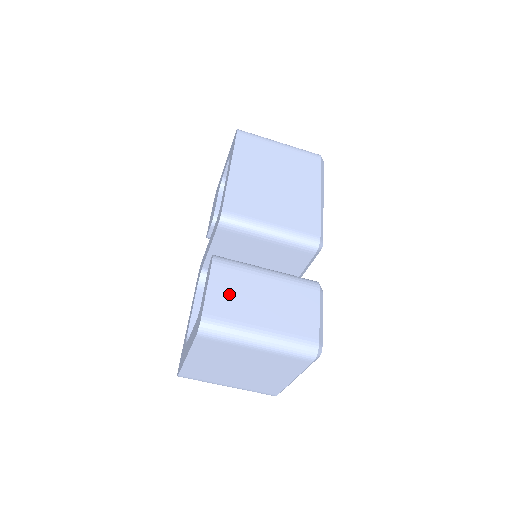
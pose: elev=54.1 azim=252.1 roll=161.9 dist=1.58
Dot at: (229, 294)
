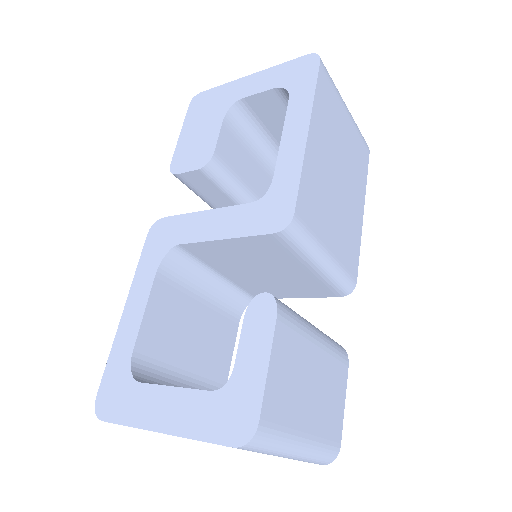
Dot at: (287, 378)
